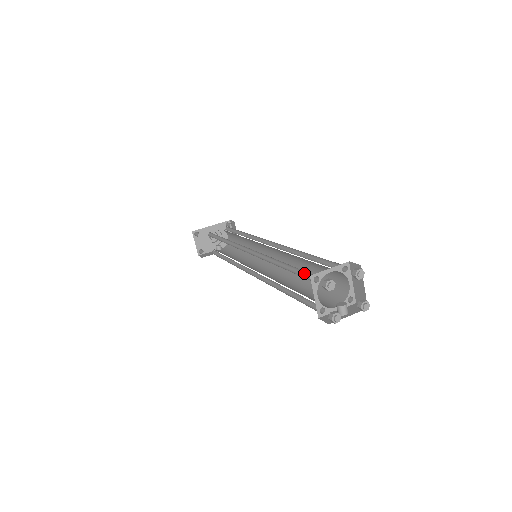
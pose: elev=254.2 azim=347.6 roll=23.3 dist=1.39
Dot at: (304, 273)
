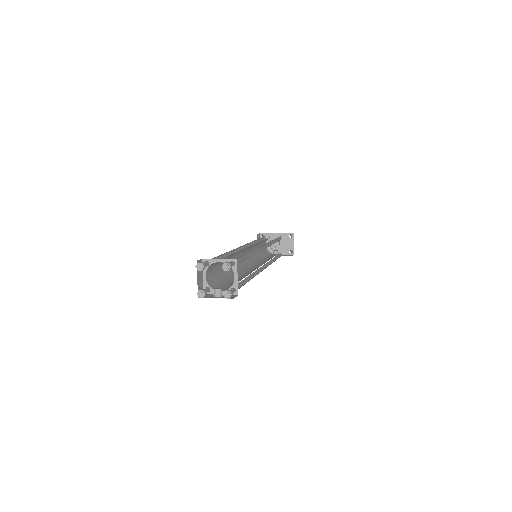
Dot at: occluded
